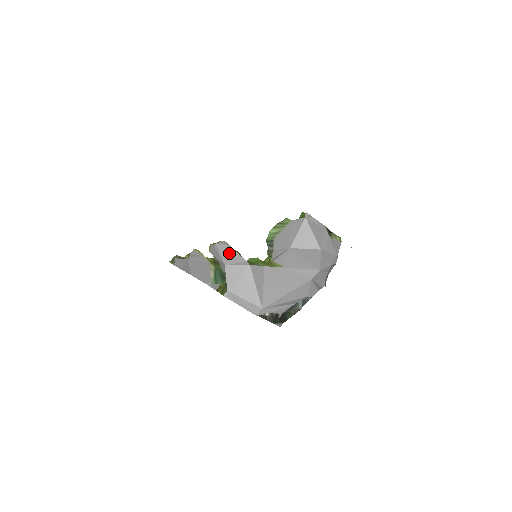
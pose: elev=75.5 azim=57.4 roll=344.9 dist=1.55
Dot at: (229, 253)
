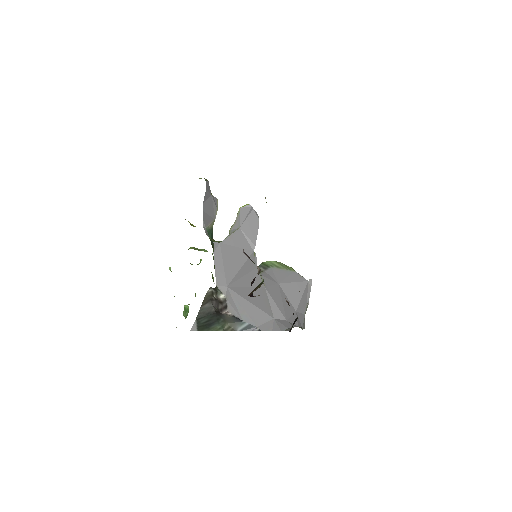
Dot at: (253, 225)
